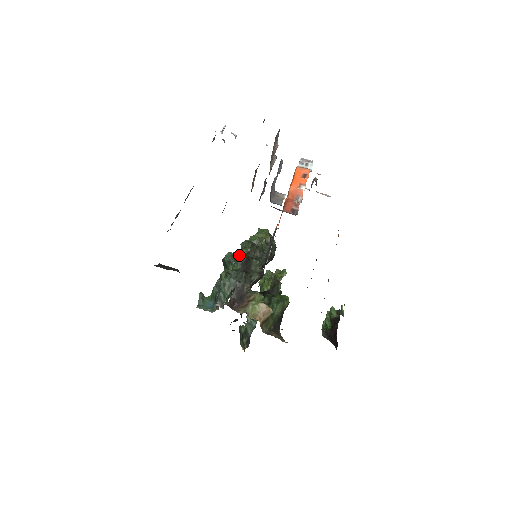
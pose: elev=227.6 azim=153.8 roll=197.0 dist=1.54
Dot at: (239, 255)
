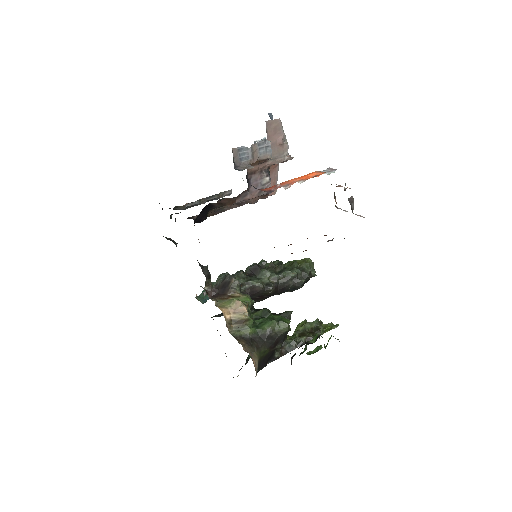
Dot at: occluded
